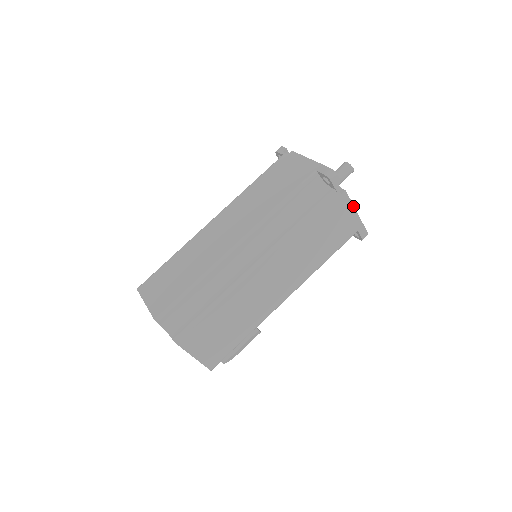
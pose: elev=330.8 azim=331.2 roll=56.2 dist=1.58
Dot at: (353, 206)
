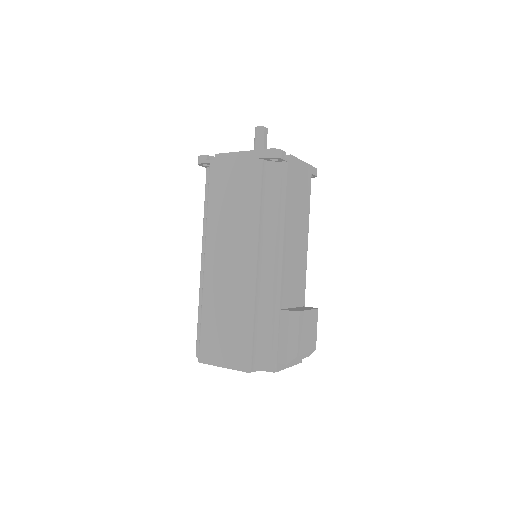
Dot at: (234, 153)
